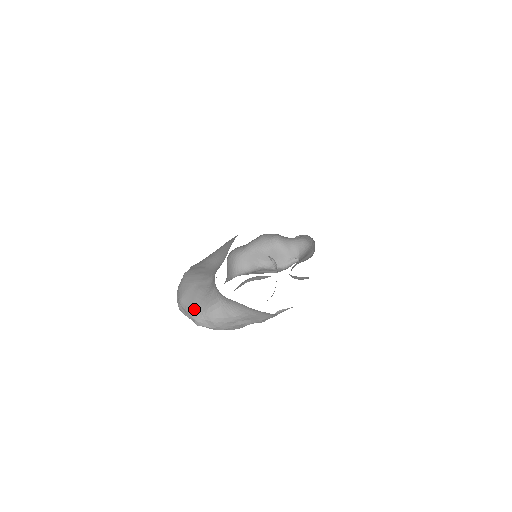
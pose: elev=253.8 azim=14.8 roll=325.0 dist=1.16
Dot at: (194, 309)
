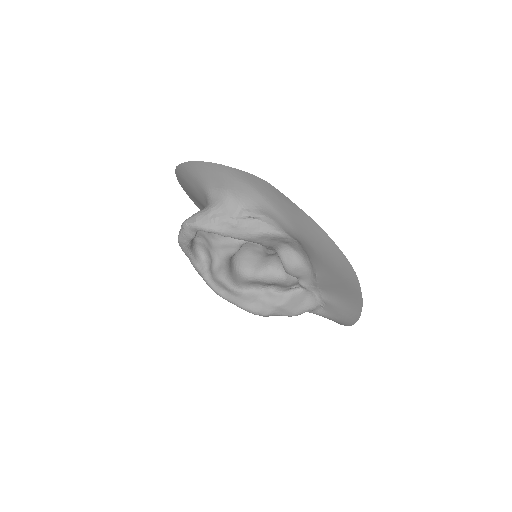
Dot at: occluded
